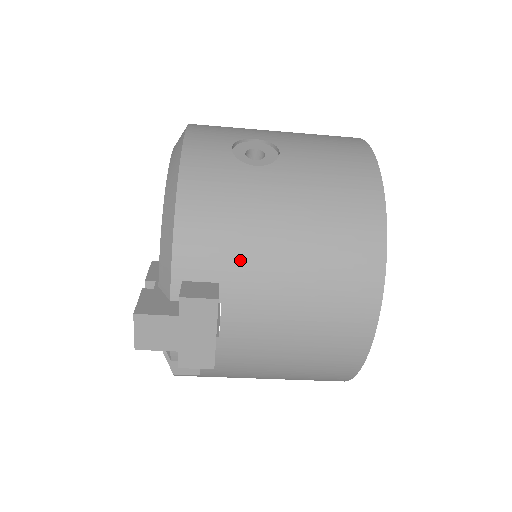
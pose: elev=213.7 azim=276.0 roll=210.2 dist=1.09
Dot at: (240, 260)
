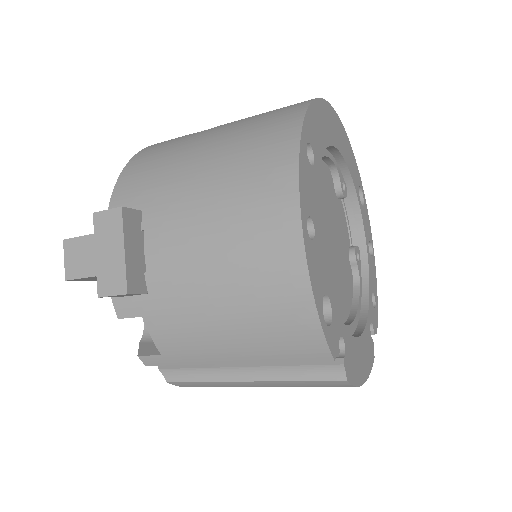
Dot at: (161, 187)
